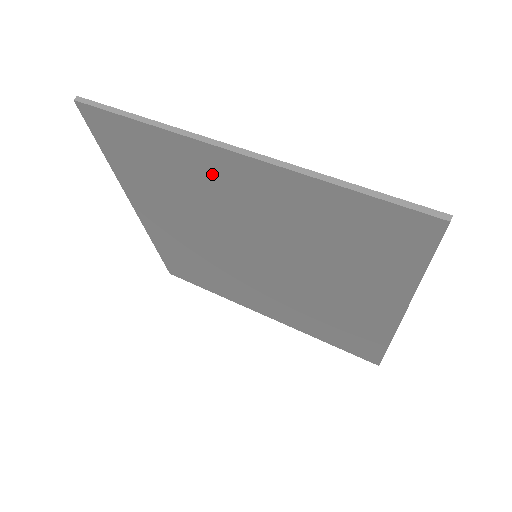
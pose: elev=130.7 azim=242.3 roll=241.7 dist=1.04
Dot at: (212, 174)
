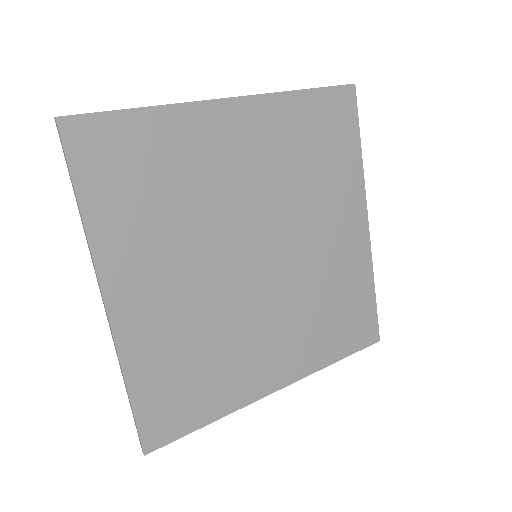
Dot at: (137, 262)
